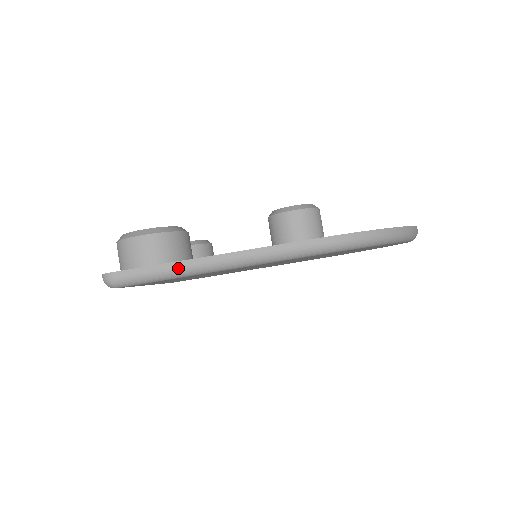
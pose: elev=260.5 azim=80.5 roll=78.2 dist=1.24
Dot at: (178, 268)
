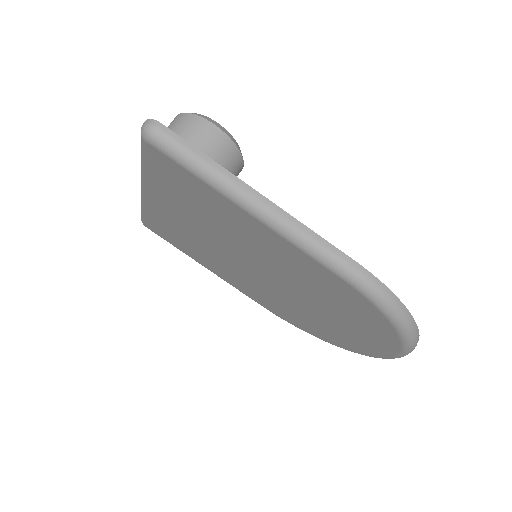
Dot at: (223, 176)
